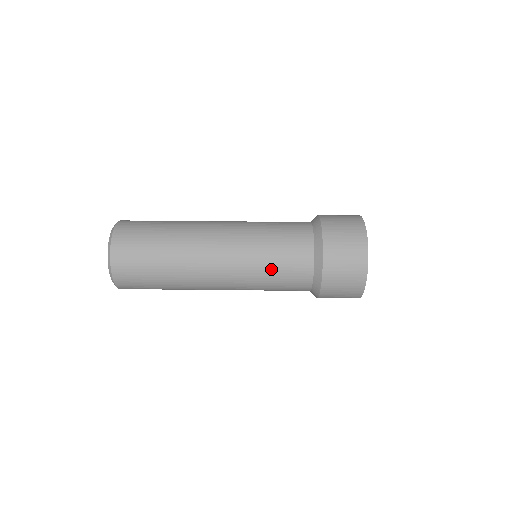
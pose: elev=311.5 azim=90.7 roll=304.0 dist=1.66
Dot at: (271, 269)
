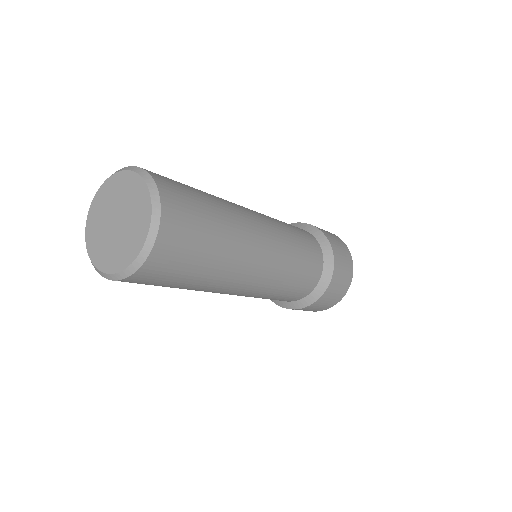
Dot at: (289, 227)
